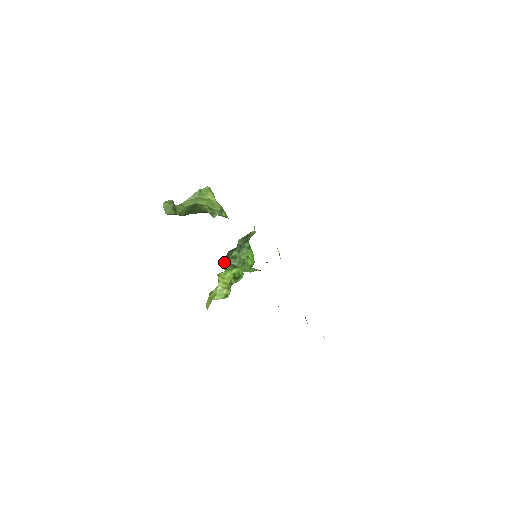
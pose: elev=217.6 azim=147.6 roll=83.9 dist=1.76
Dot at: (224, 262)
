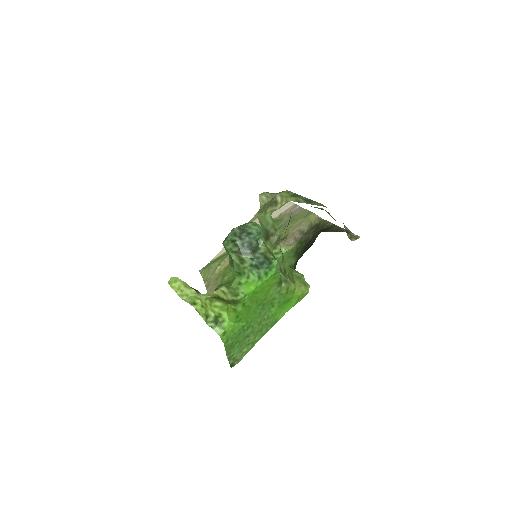
Dot at: (232, 252)
